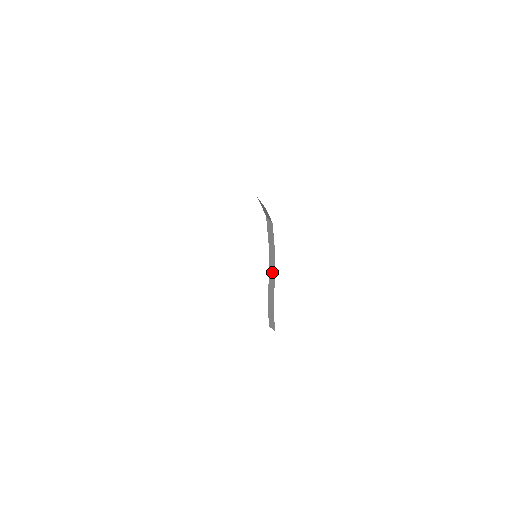
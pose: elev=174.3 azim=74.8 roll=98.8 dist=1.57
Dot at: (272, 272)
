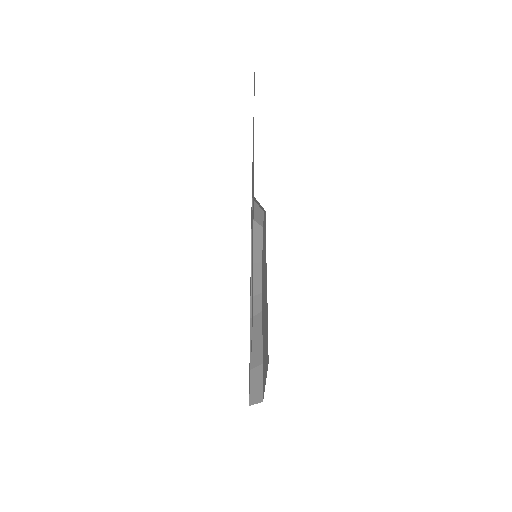
Dot at: (257, 326)
